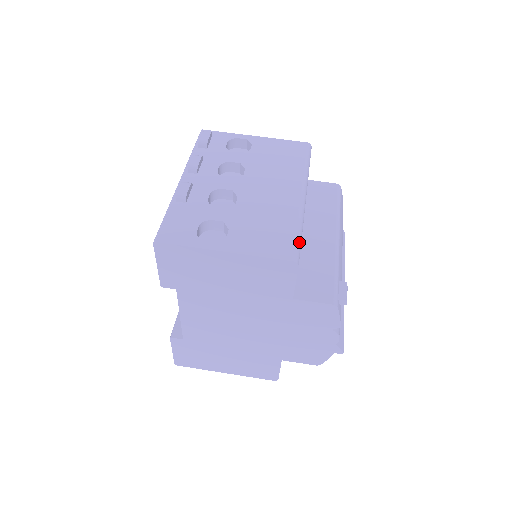
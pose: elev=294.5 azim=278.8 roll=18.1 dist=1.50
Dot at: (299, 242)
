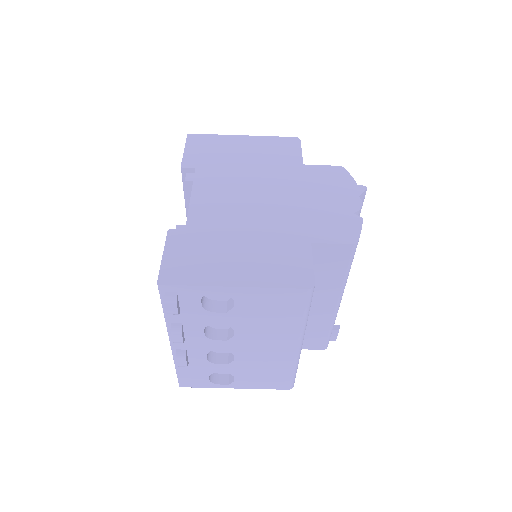
Dot at: (294, 378)
